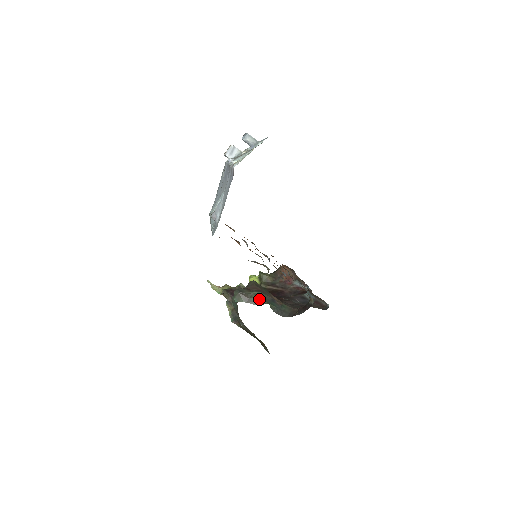
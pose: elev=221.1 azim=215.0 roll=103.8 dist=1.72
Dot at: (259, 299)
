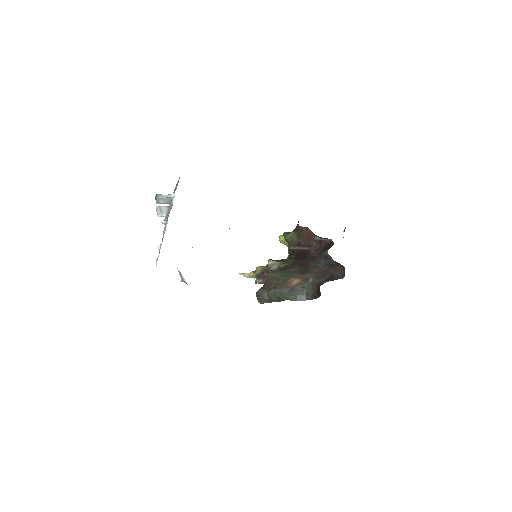
Dot at: (277, 297)
